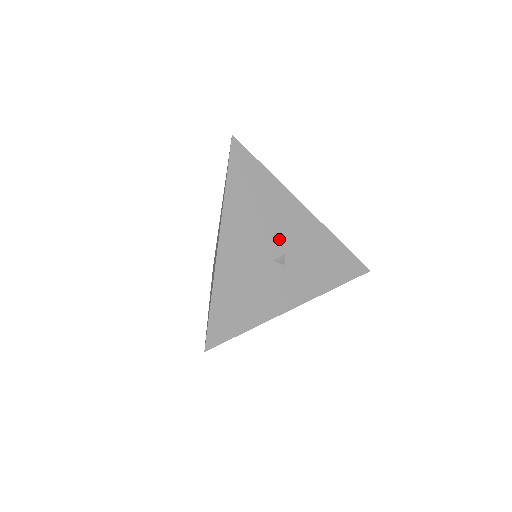
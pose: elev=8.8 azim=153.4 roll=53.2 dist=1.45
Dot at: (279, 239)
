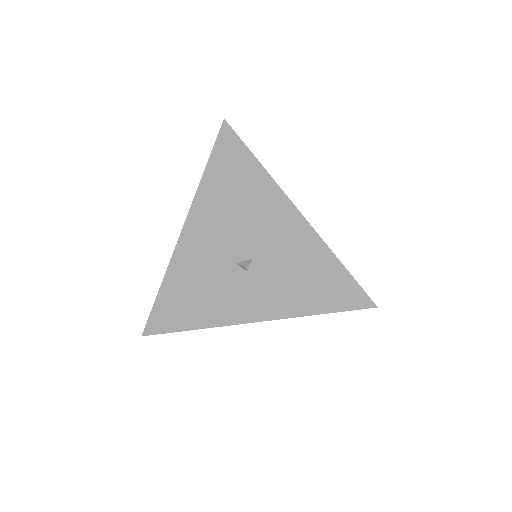
Dot at: (249, 240)
